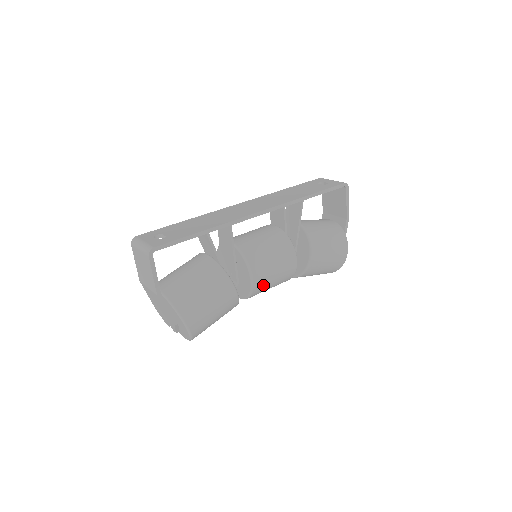
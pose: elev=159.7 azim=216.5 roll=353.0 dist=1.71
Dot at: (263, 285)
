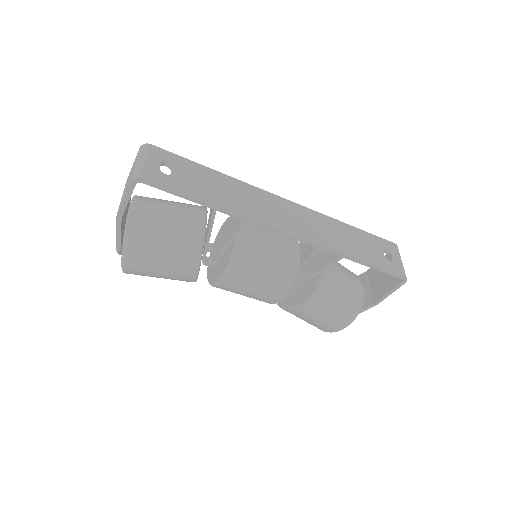
Dot at: (230, 289)
